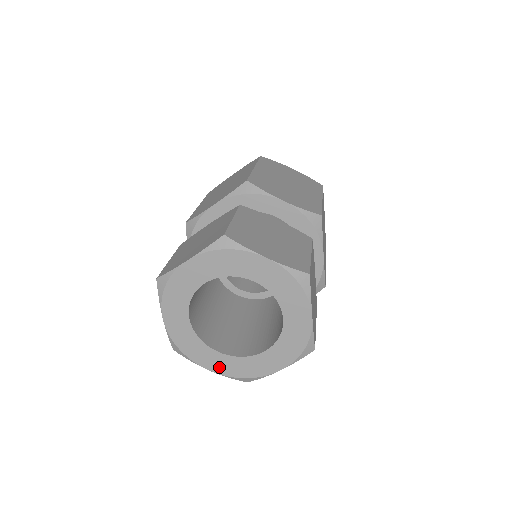
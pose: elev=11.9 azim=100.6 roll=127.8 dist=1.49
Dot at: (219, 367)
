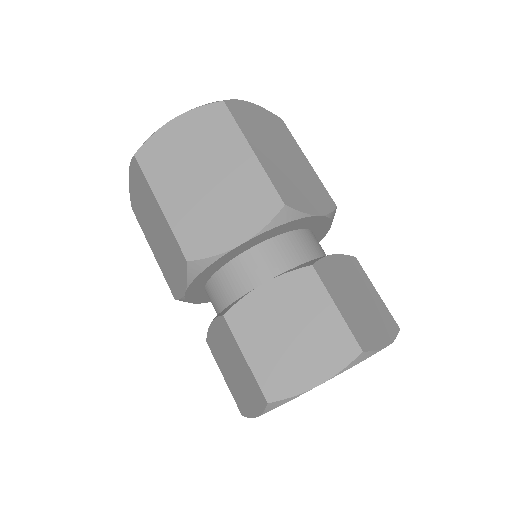
Dot at: occluded
